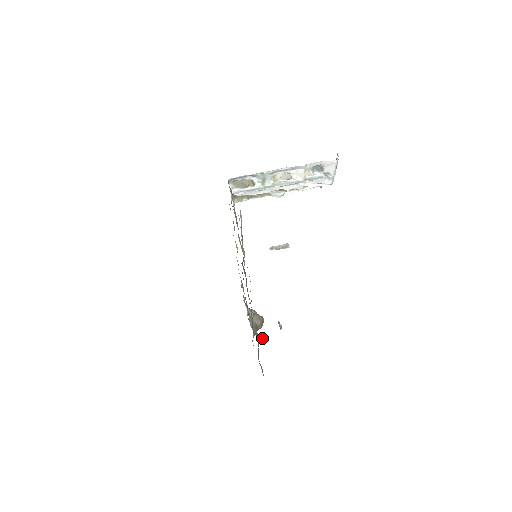
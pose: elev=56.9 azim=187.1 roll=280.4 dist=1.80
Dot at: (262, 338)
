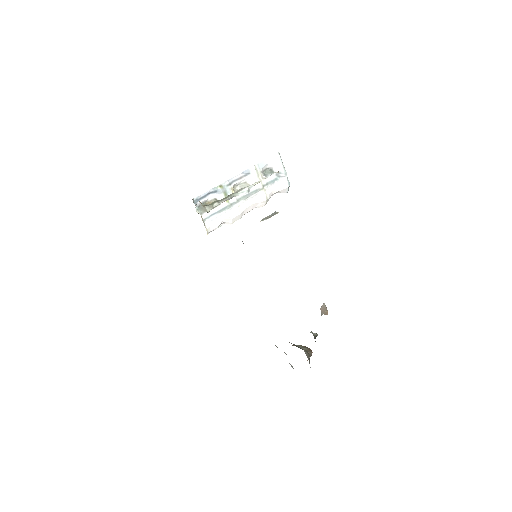
Dot at: (314, 333)
